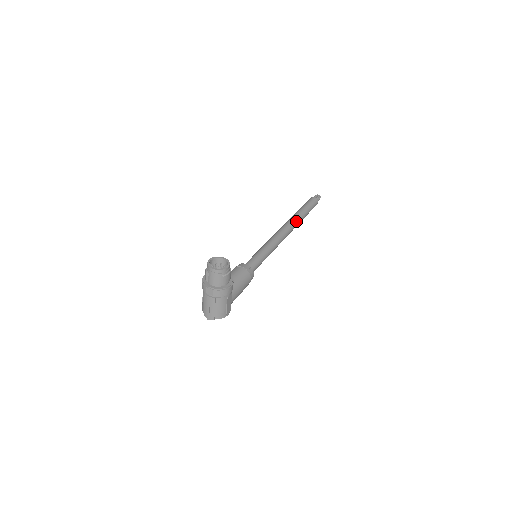
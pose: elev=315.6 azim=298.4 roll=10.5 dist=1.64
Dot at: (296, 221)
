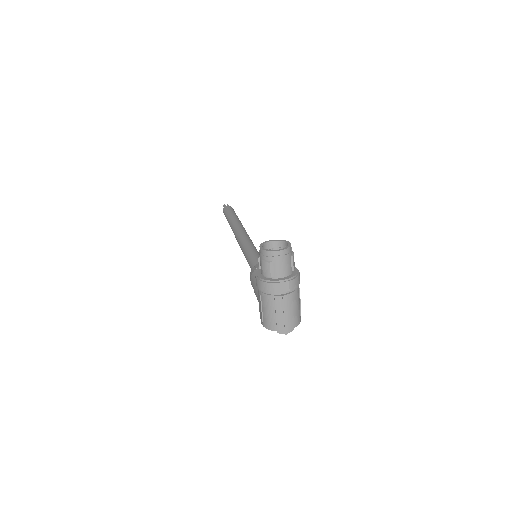
Dot at: (241, 224)
